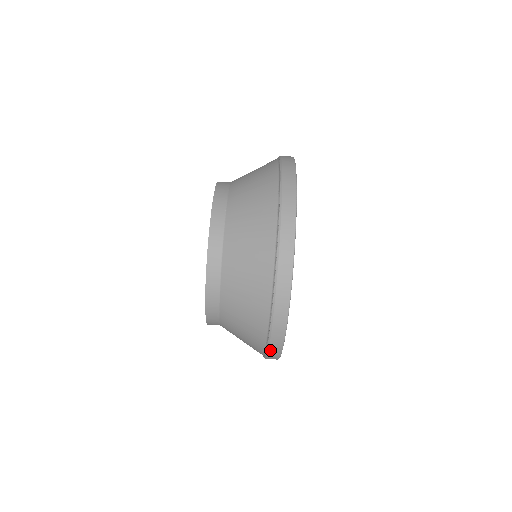
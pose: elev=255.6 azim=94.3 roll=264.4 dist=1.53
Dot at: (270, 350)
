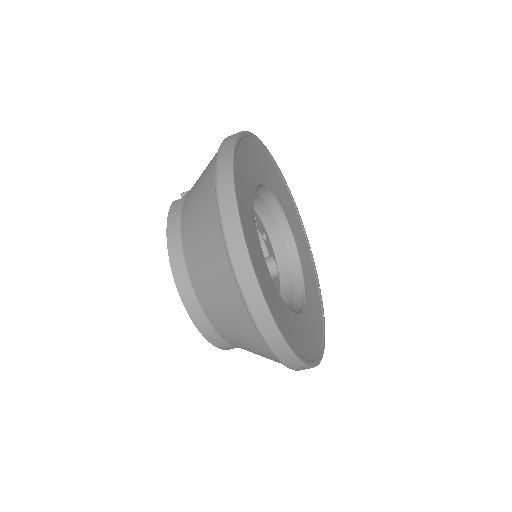
Dot at: (298, 370)
